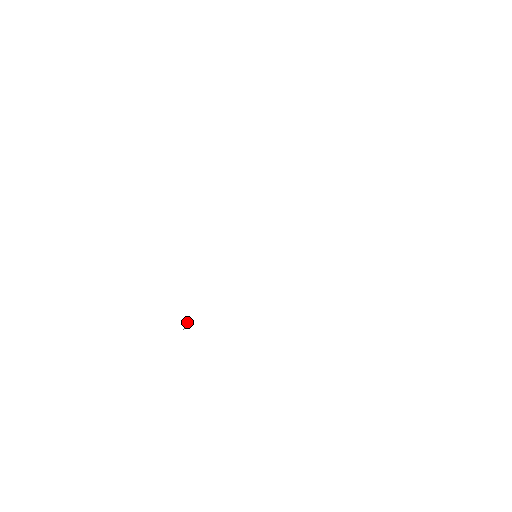
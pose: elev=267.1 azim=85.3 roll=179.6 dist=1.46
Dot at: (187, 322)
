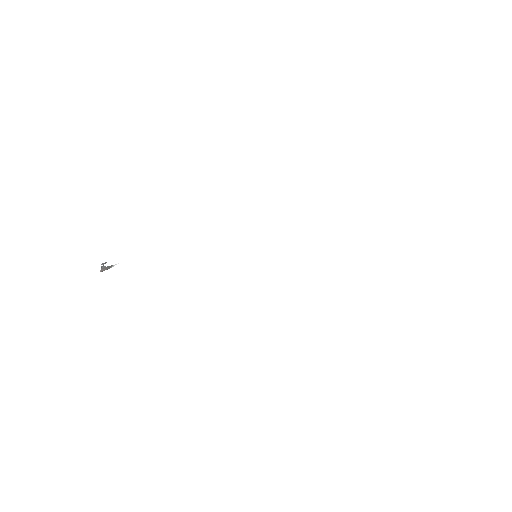
Dot at: (111, 265)
